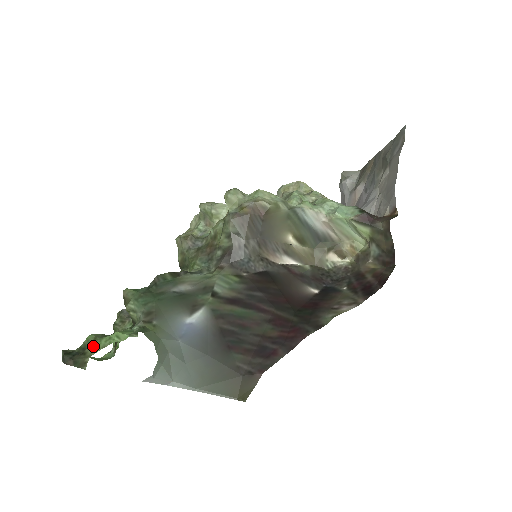
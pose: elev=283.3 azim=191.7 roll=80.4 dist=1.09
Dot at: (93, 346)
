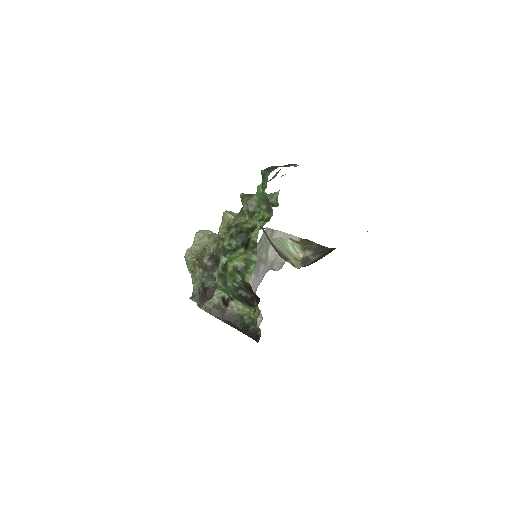
Dot at: occluded
